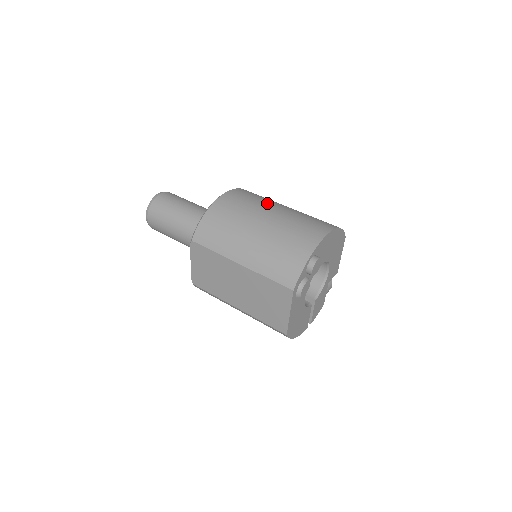
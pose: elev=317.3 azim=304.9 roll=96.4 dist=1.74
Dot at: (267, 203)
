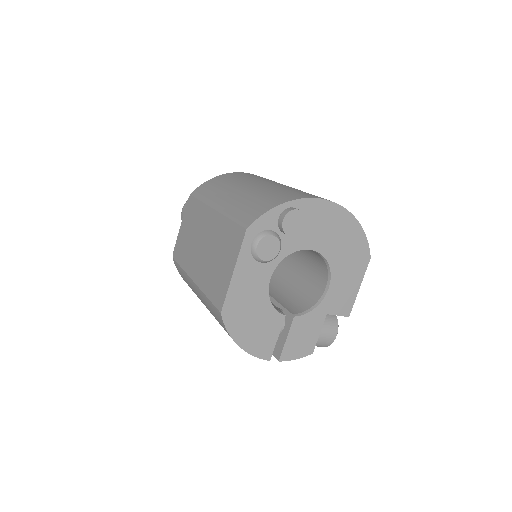
Dot at: occluded
